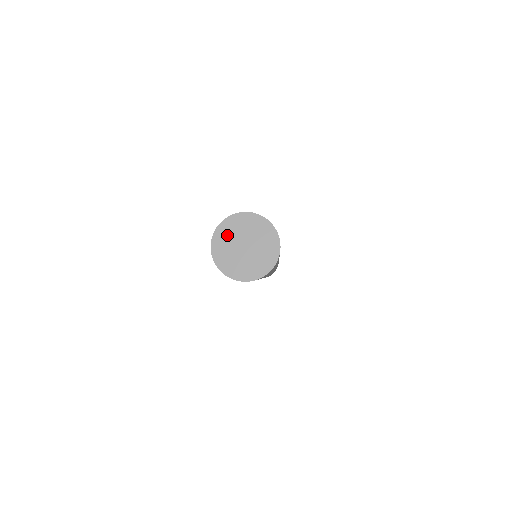
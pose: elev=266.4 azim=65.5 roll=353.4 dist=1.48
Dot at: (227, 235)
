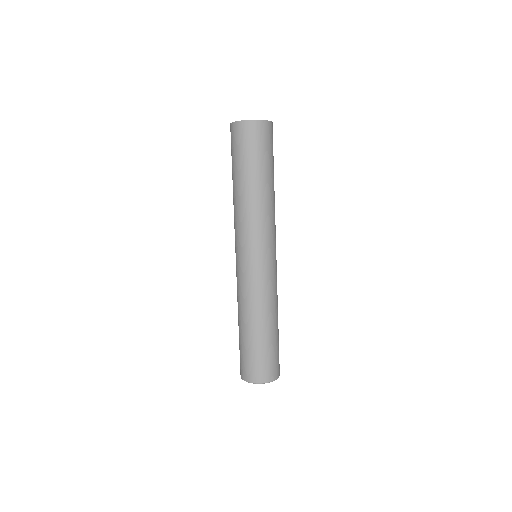
Dot at: occluded
